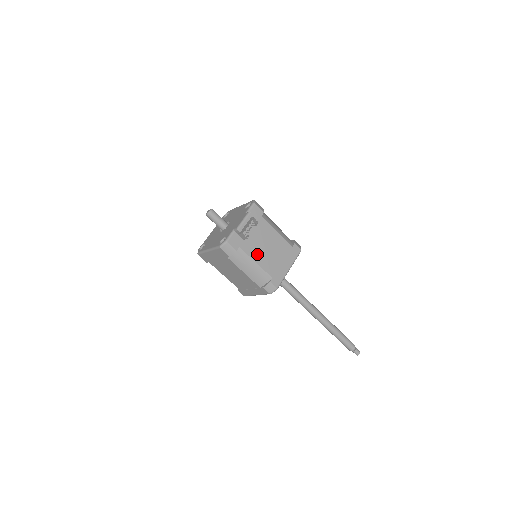
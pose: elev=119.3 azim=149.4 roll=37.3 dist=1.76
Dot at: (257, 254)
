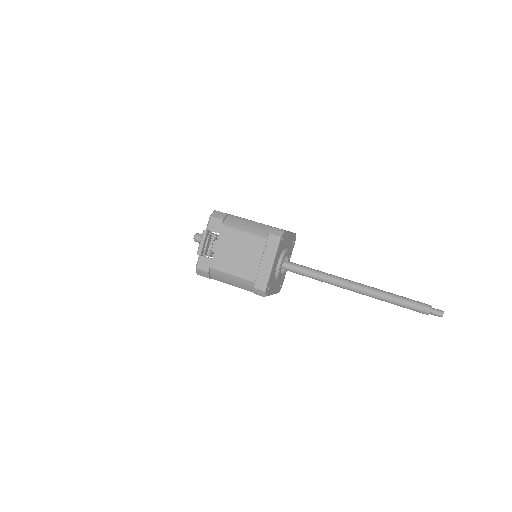
Dot at: (230, 266)
